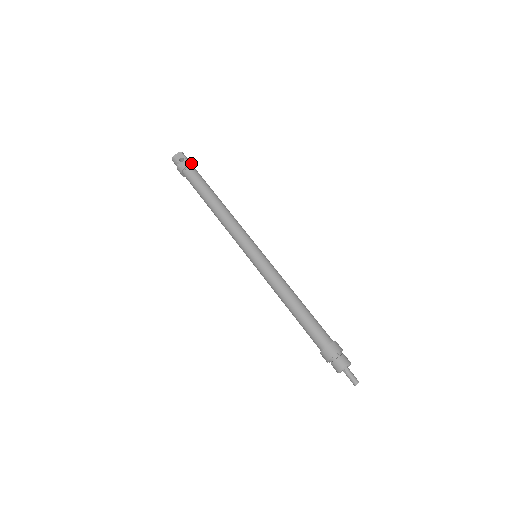
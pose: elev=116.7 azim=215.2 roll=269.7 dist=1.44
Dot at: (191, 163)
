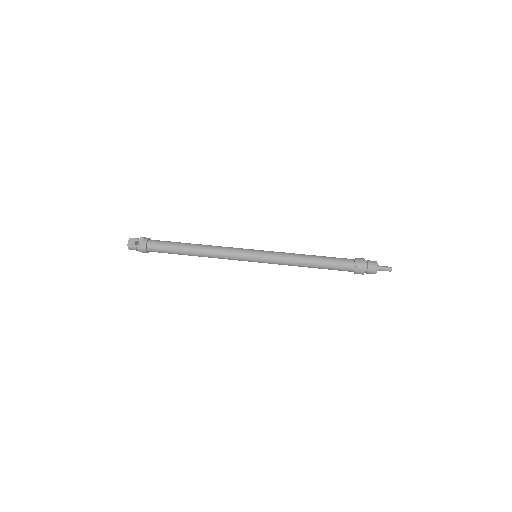
Dot at: (146, 239)
